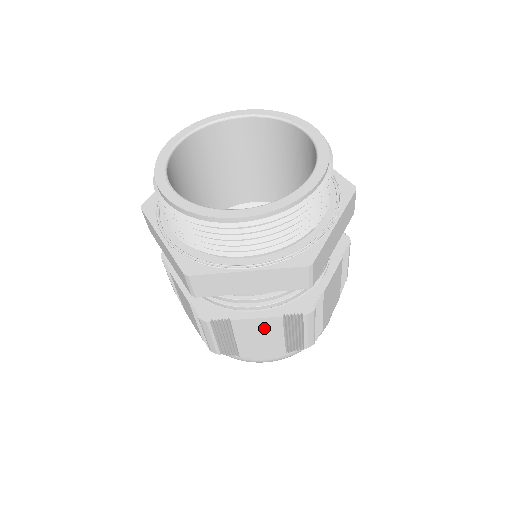
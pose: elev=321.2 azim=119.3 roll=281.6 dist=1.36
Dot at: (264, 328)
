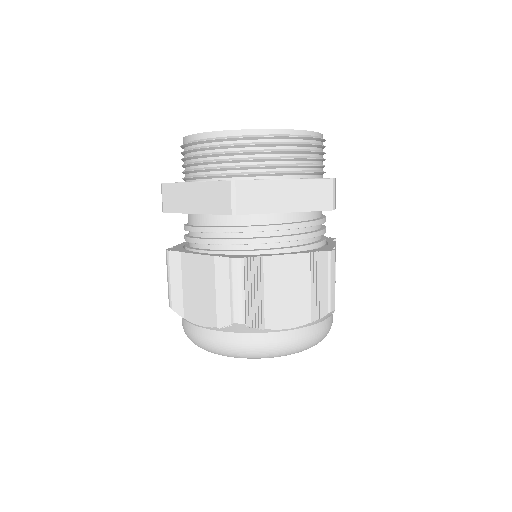
Dot at: (293, 272)
